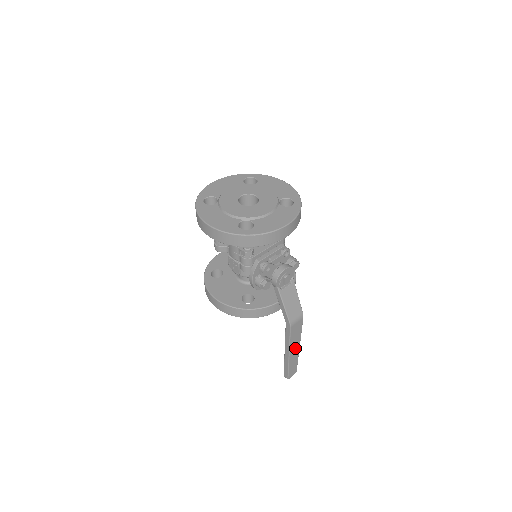
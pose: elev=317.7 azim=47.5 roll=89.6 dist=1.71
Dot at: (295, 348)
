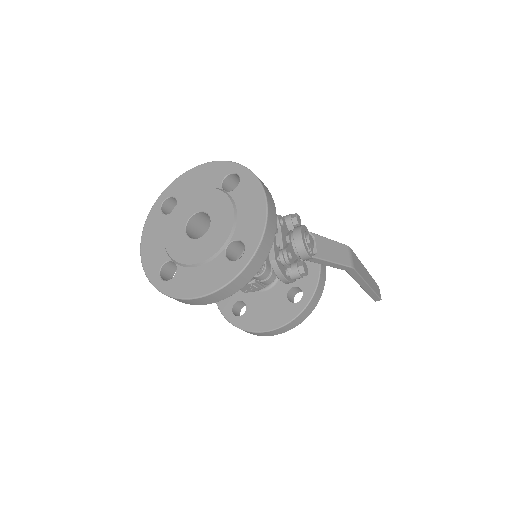
Dot at: (366, 275)
